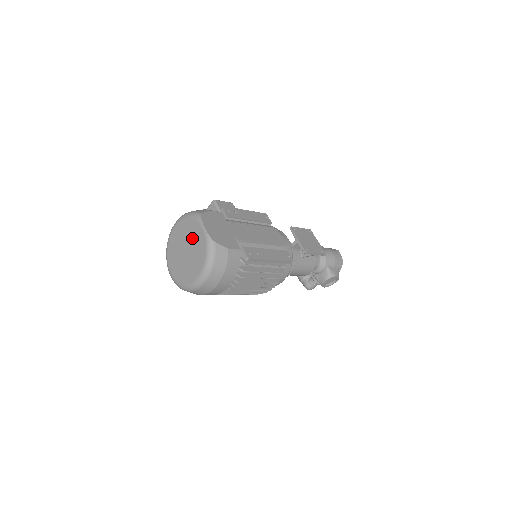
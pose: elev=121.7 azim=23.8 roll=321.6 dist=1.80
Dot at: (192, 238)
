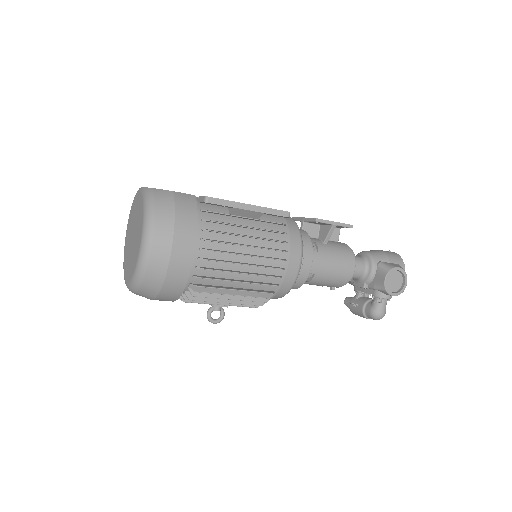
Dot at: (134, 215)
